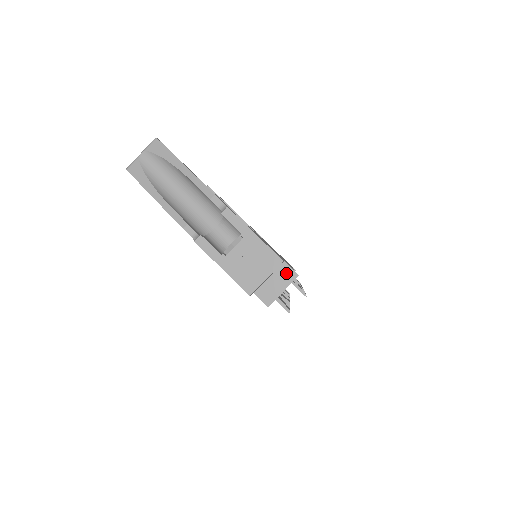
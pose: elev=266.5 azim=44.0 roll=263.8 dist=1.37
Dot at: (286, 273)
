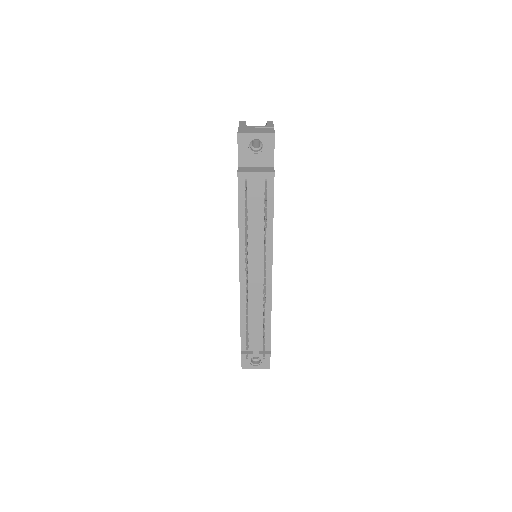
Dot at: (268, 169)
